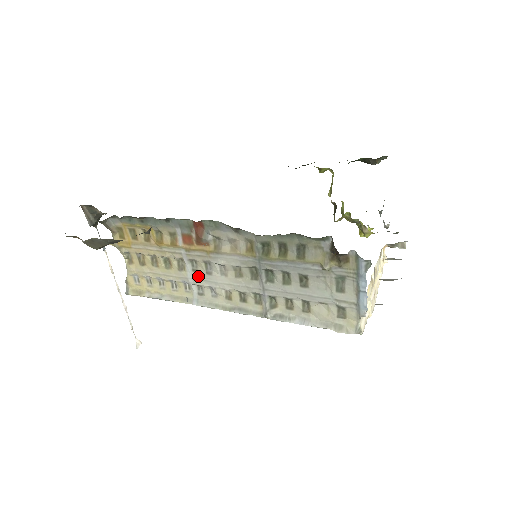
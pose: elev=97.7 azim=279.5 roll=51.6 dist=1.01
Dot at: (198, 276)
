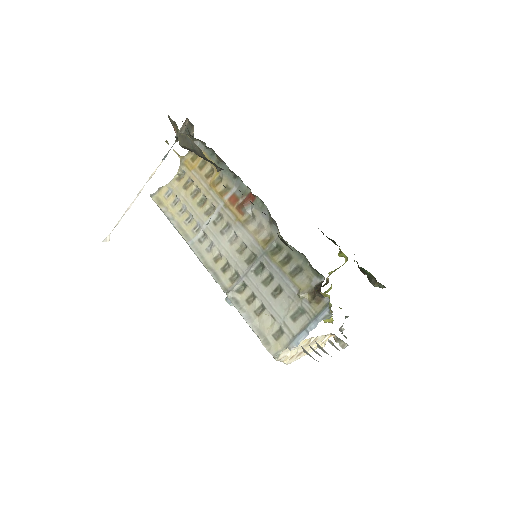
Dot at: (213, 228)
